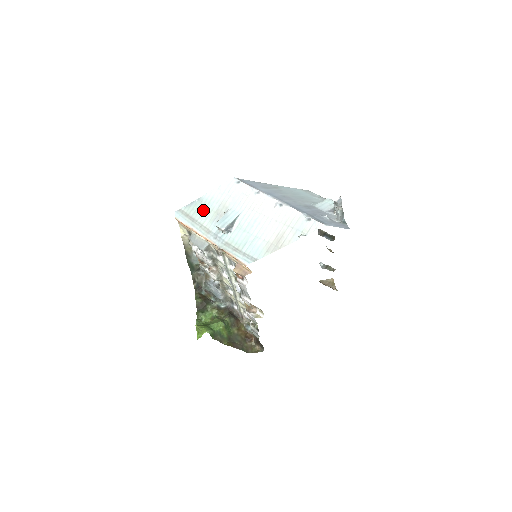
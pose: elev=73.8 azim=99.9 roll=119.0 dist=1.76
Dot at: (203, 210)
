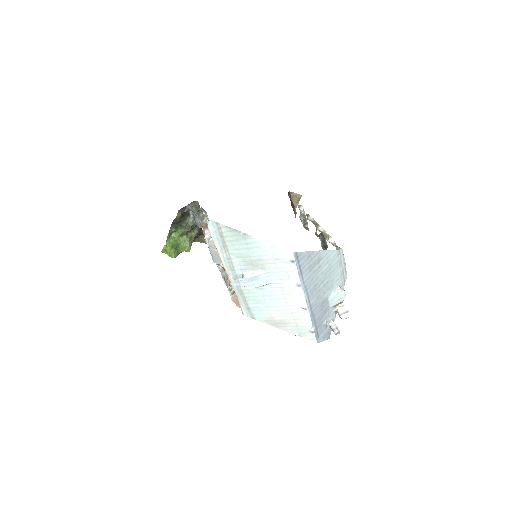
Dot at: (241, 248)
